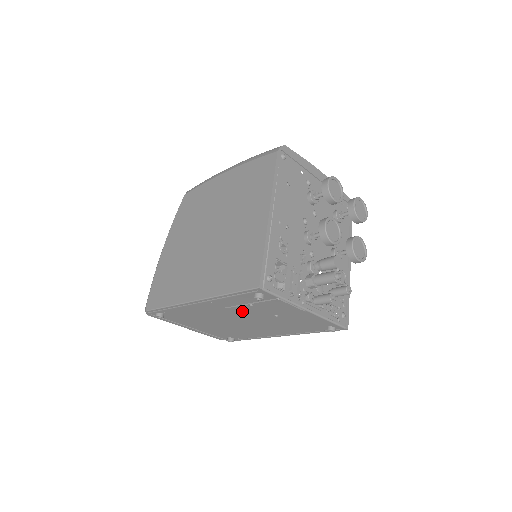
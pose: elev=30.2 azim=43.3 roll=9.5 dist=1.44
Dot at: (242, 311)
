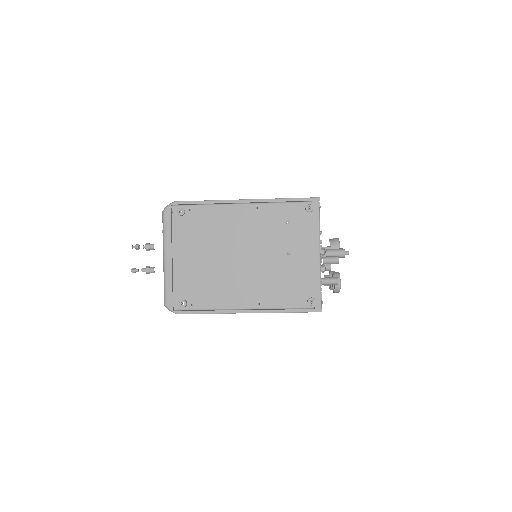
Dot at: (268, 233)
